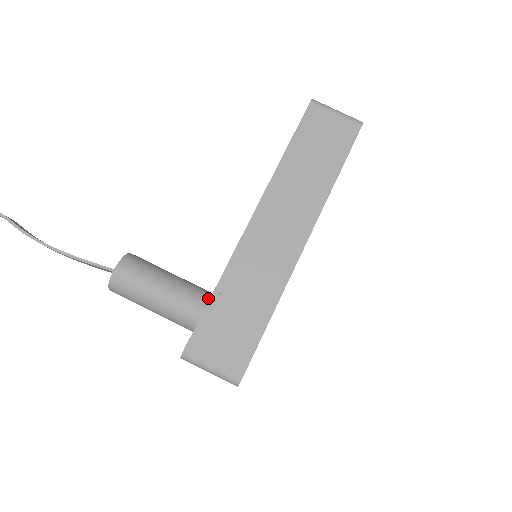
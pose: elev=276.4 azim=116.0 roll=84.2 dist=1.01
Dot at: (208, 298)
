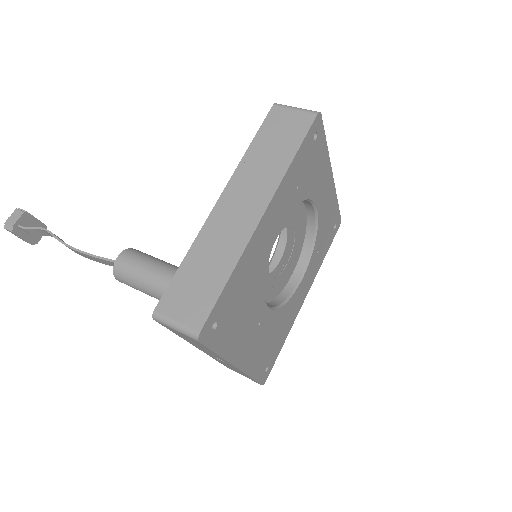
Dot at: occluded
